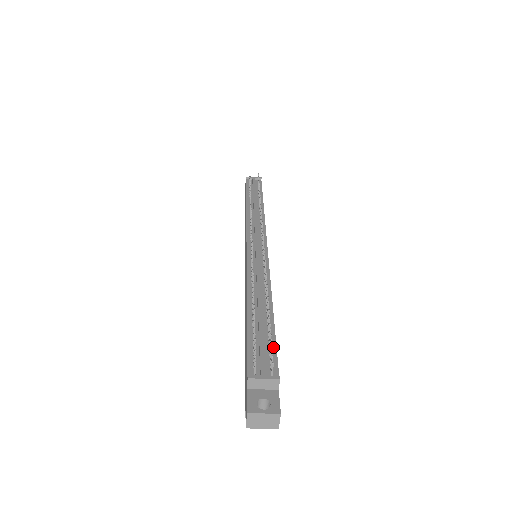
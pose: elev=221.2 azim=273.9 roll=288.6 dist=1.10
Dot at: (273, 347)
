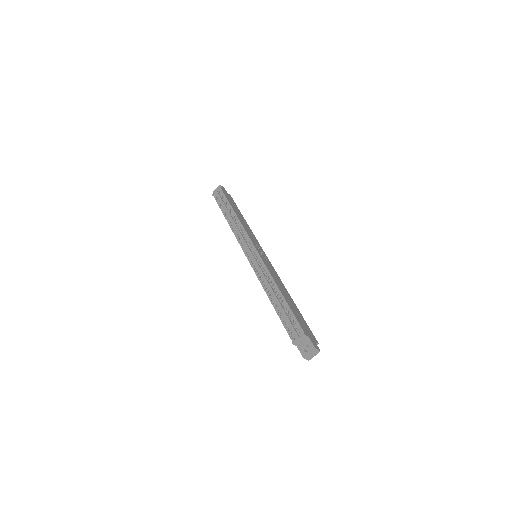
Dot at: (294, 318)
